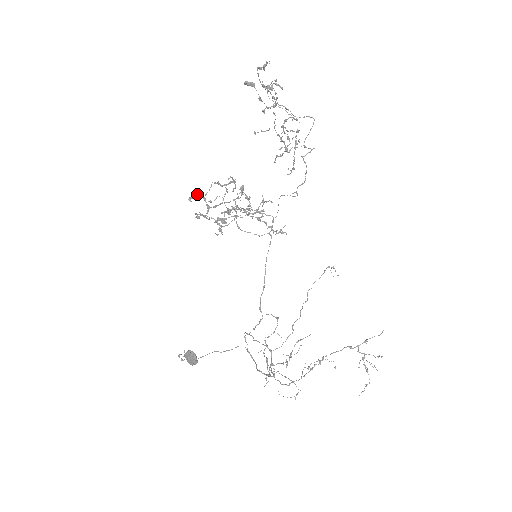
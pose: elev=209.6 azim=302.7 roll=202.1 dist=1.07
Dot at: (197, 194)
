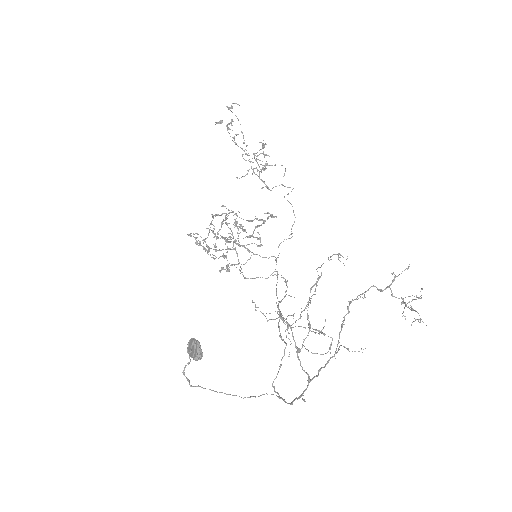
Dot at: occluded
